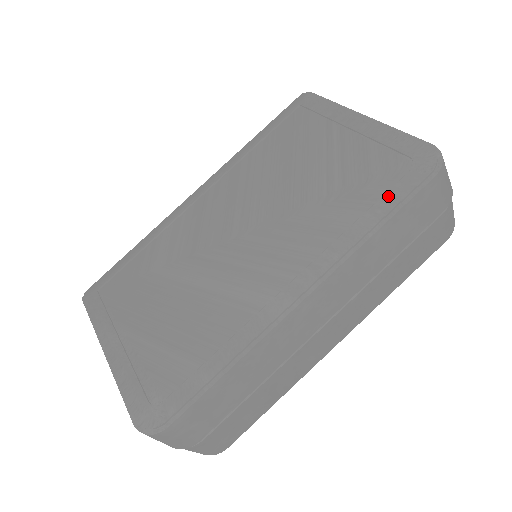
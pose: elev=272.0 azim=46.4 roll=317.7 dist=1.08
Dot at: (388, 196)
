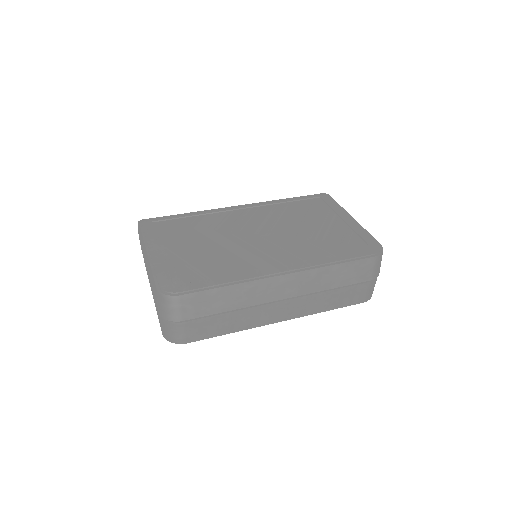
Dot at: (349, 253)
